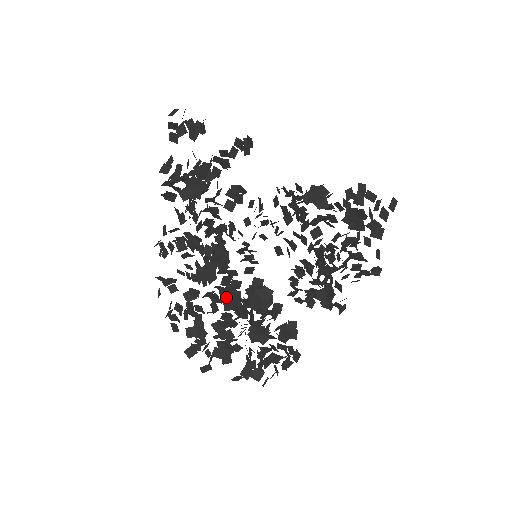
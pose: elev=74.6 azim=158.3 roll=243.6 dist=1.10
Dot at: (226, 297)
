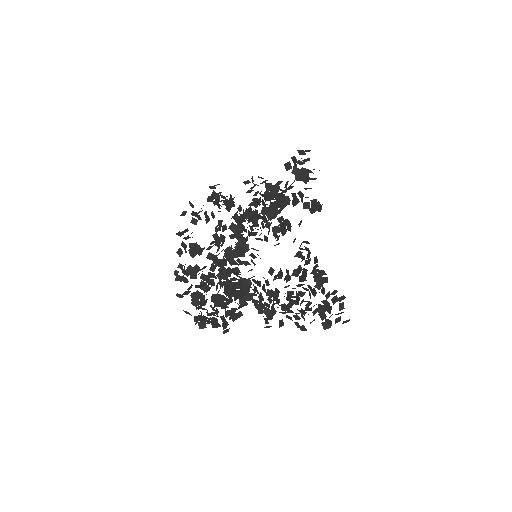
Dot at: (224, 268)
